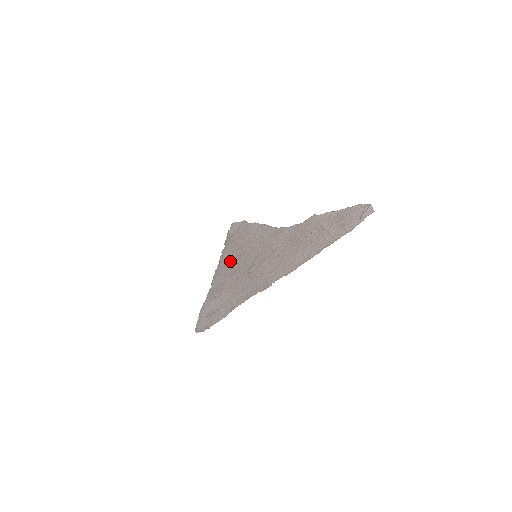
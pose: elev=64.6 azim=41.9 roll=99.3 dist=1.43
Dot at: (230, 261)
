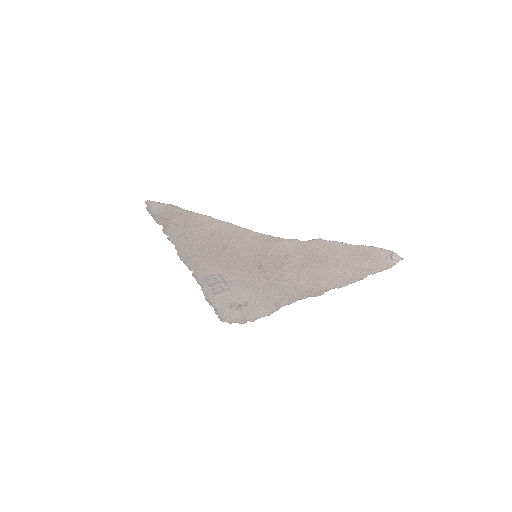
Dot at: (203, 249)
